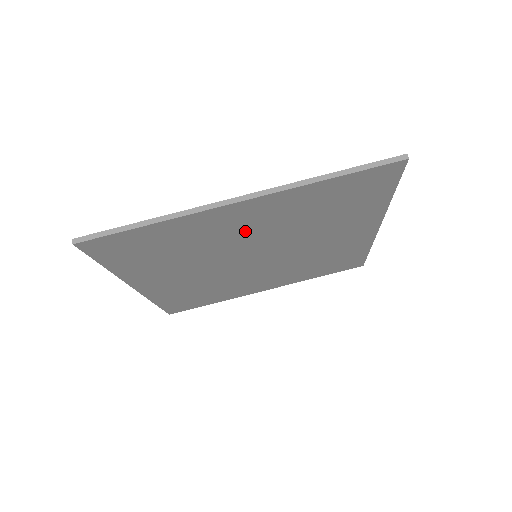
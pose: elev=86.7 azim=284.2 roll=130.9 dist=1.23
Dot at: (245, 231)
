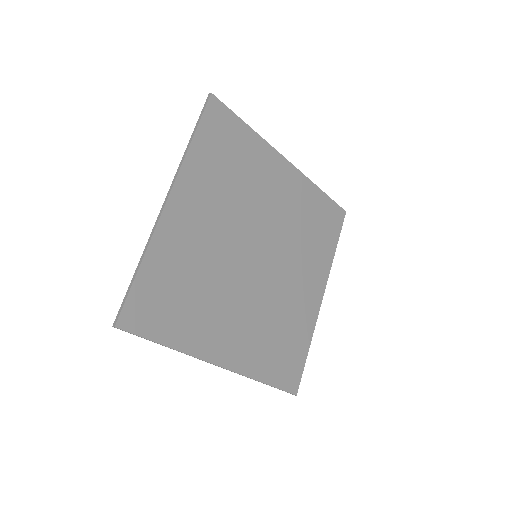
Dot at: (209, 229)
